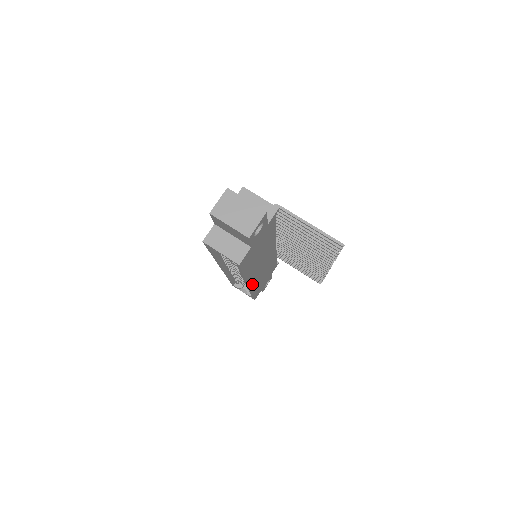
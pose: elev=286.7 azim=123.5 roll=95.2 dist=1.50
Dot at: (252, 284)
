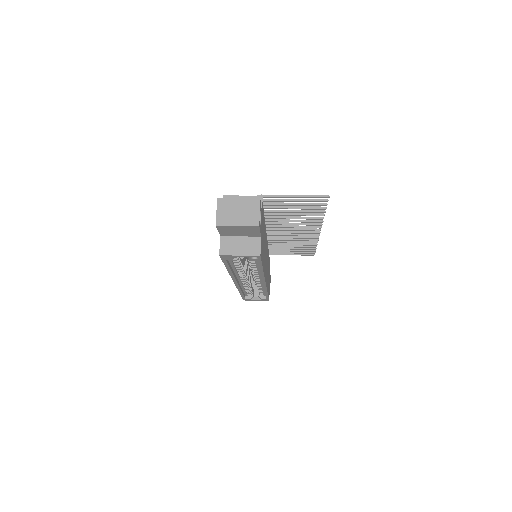
Dot at: (266, 281)
